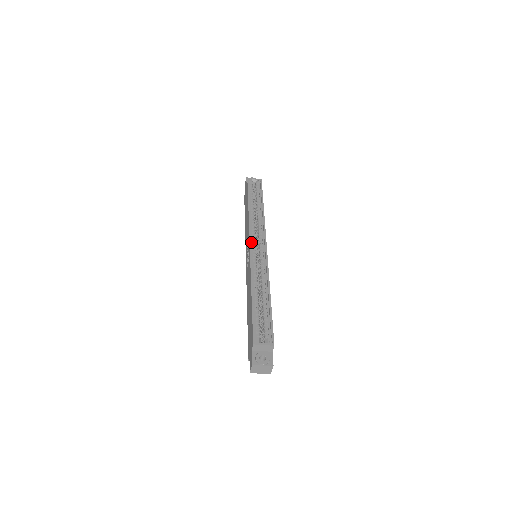
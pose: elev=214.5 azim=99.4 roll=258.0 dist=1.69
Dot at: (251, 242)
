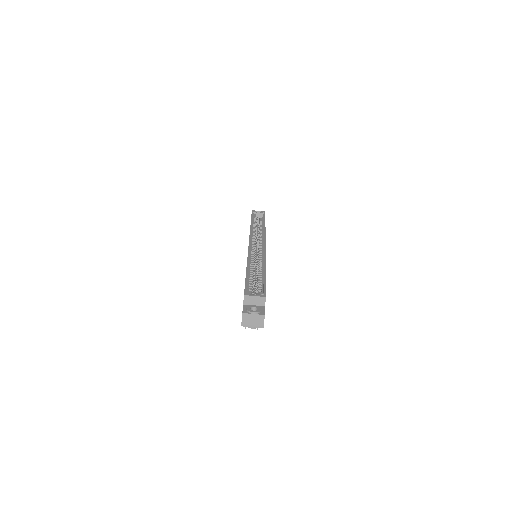
Dot at: (251, 242)
